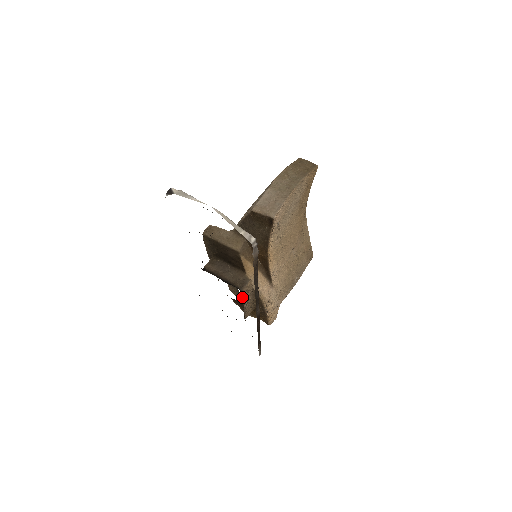
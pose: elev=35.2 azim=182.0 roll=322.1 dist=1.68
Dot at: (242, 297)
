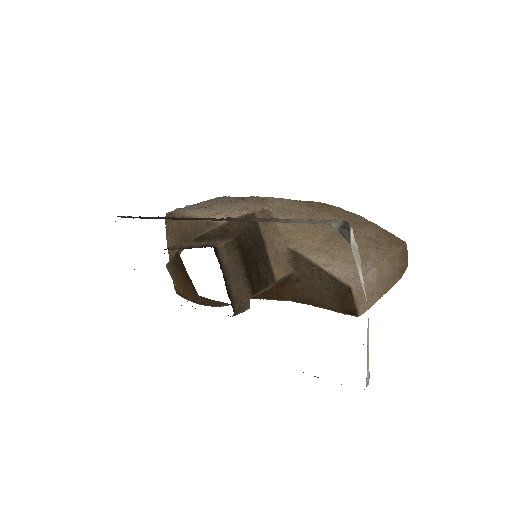
Dot at: occluded
